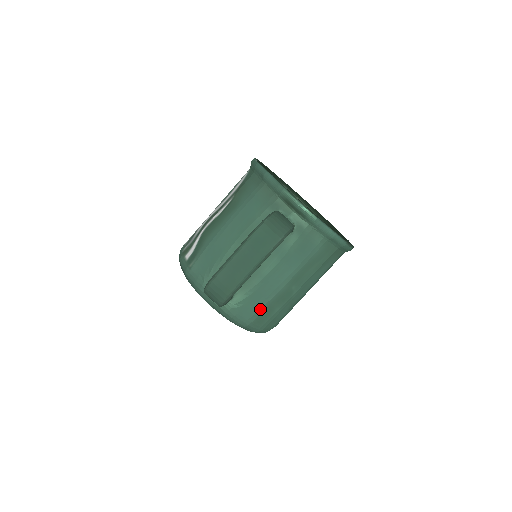
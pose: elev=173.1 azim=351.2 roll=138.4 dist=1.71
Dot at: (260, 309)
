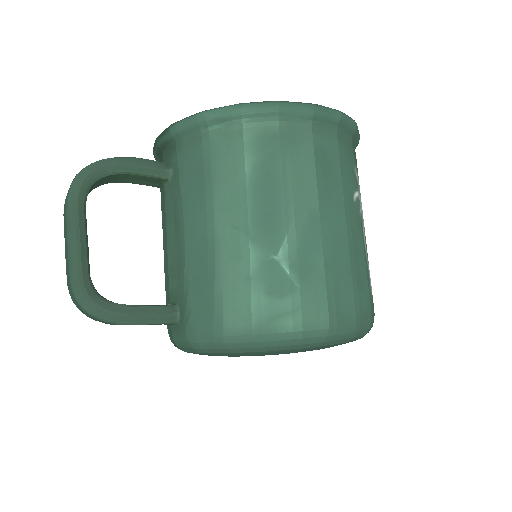
Dot at: (215, 297)
